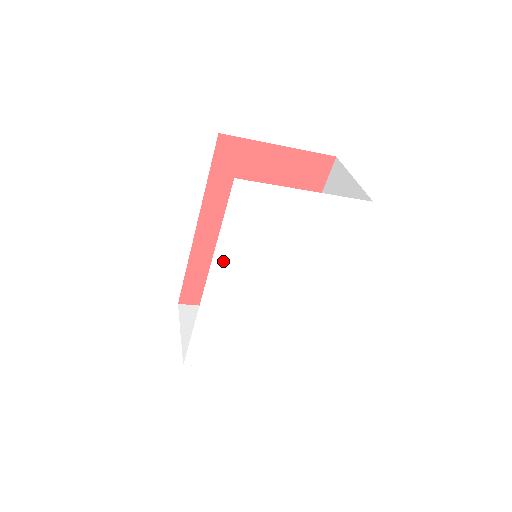
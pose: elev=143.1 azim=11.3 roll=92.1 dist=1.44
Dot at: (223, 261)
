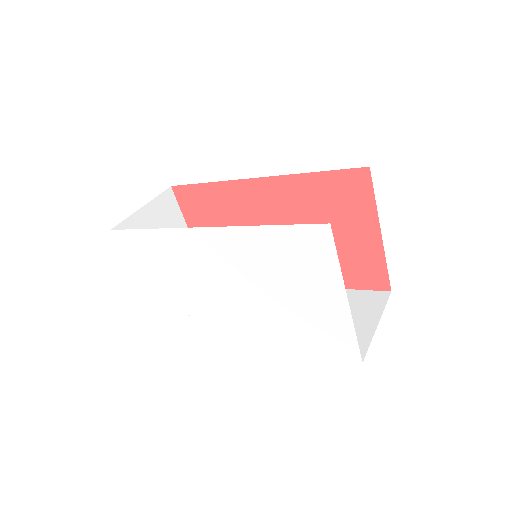
Dot at: (236, 238)
